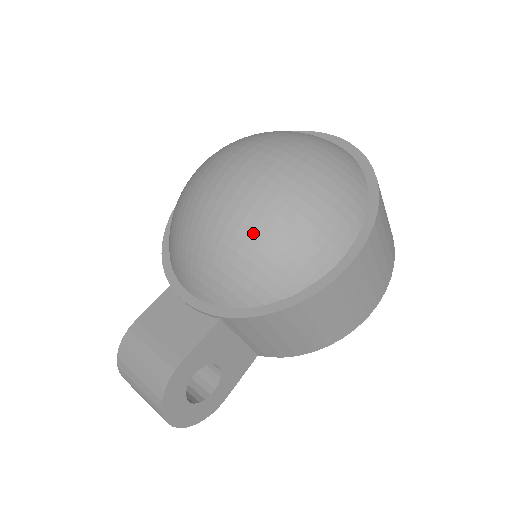
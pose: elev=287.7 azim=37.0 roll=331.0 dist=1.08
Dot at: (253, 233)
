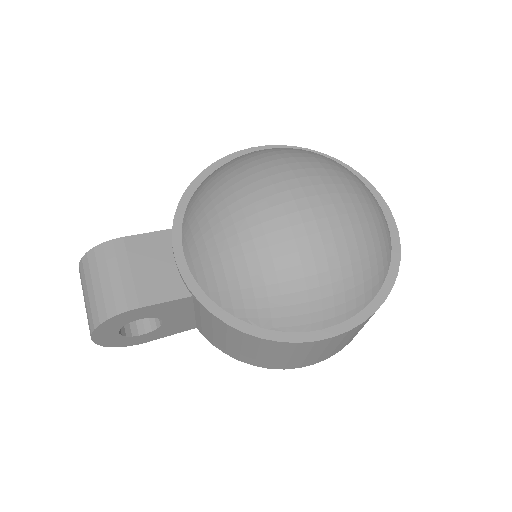
Dot at: (272, 262)
